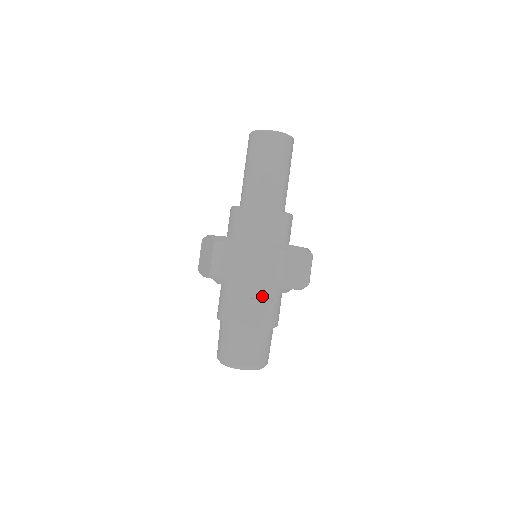
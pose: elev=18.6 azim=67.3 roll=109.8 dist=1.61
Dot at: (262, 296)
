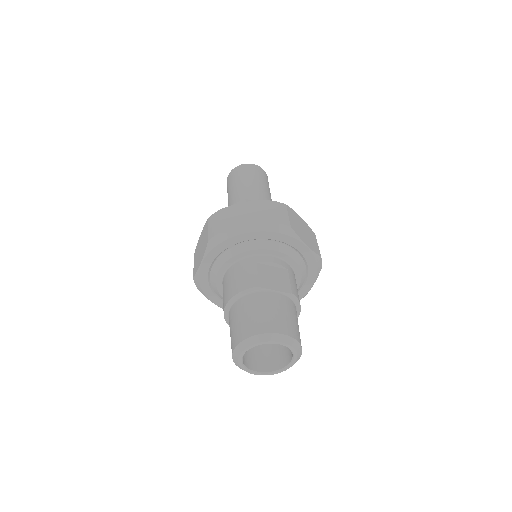
Dot at: (272, 260)
